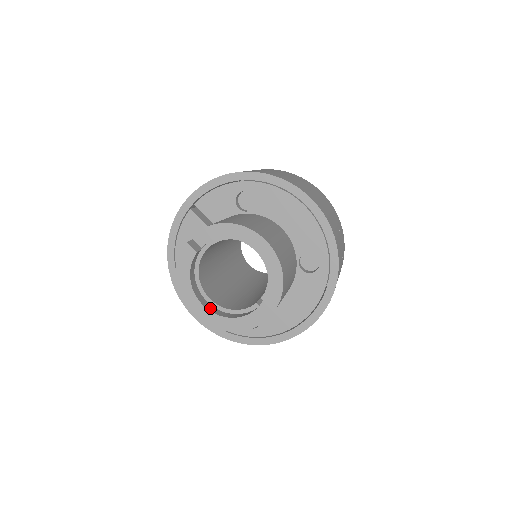
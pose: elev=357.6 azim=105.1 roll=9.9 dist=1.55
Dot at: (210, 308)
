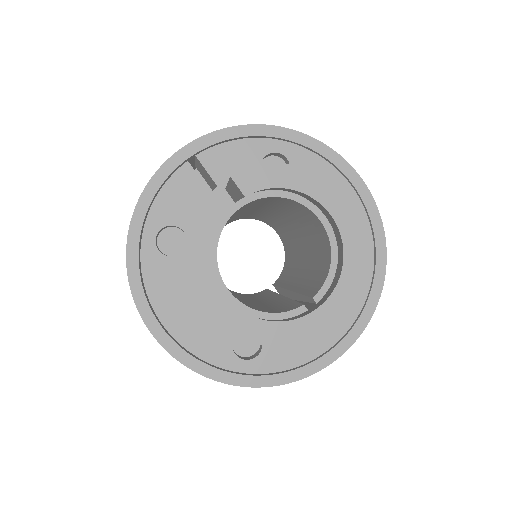
Dot at: (231, 302)
